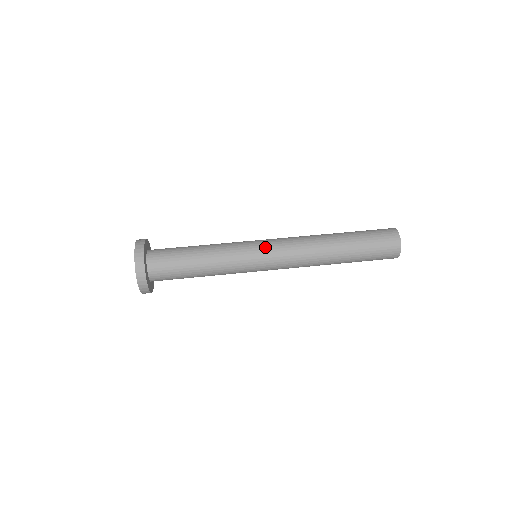
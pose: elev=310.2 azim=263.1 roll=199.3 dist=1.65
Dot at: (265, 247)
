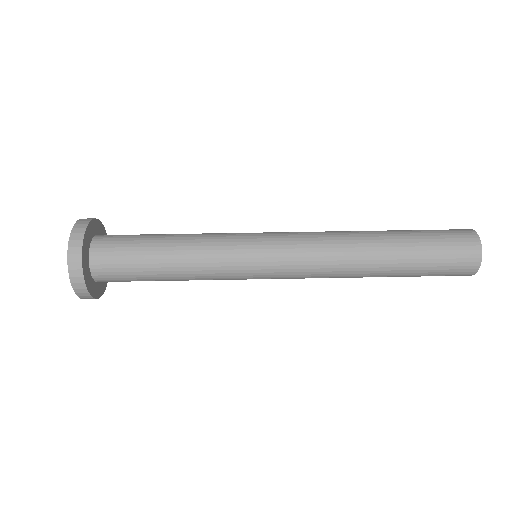
Dot at: (270, 253)
